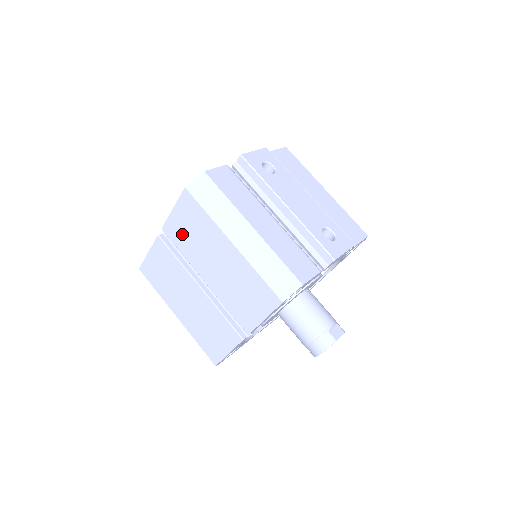
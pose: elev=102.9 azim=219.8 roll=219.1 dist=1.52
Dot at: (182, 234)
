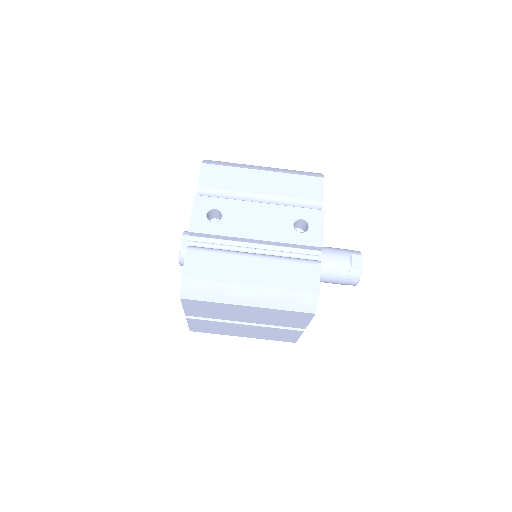
Dot at: (204, 313)
